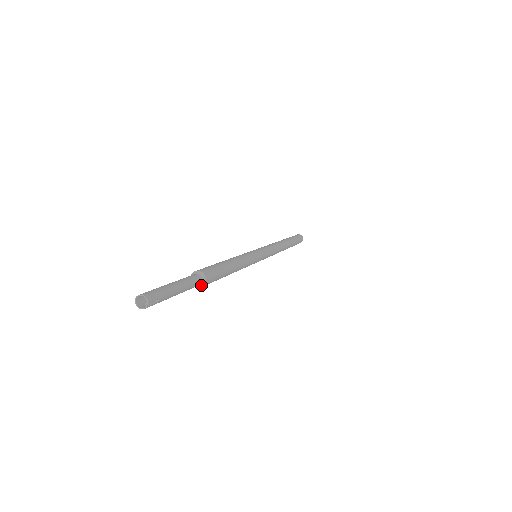
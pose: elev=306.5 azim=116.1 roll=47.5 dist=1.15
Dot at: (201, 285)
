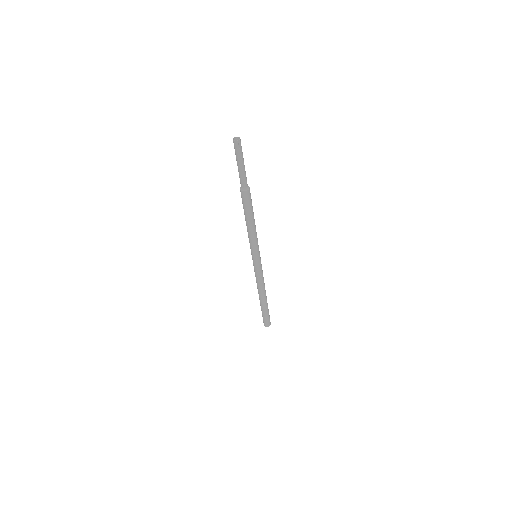
Dot at: (244, 190)
